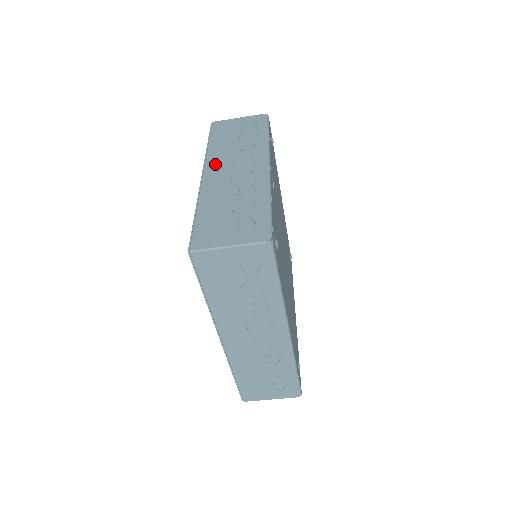
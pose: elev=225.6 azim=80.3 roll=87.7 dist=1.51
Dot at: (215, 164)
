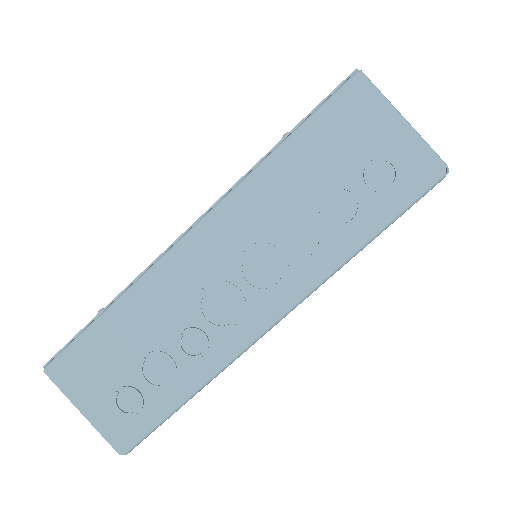
Dot at: occluded
